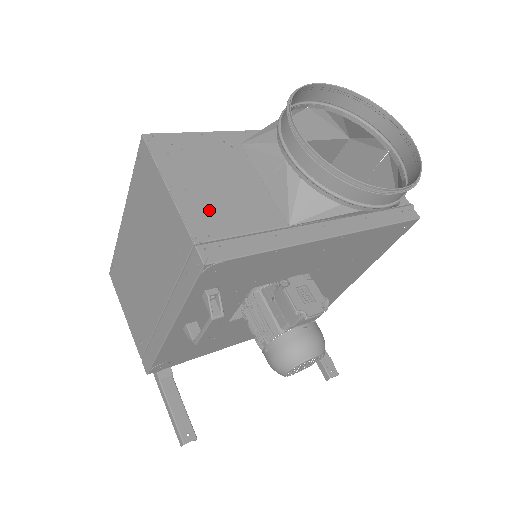
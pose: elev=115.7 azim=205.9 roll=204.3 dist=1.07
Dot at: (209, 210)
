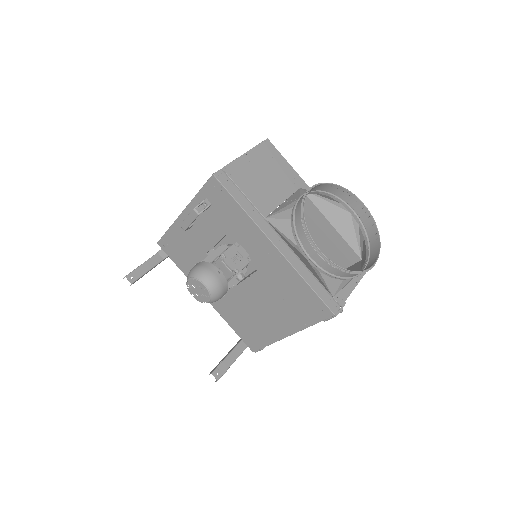
Dot at: (246, 174)
